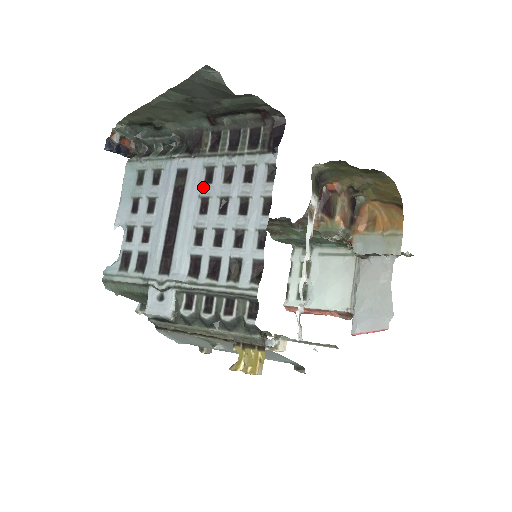
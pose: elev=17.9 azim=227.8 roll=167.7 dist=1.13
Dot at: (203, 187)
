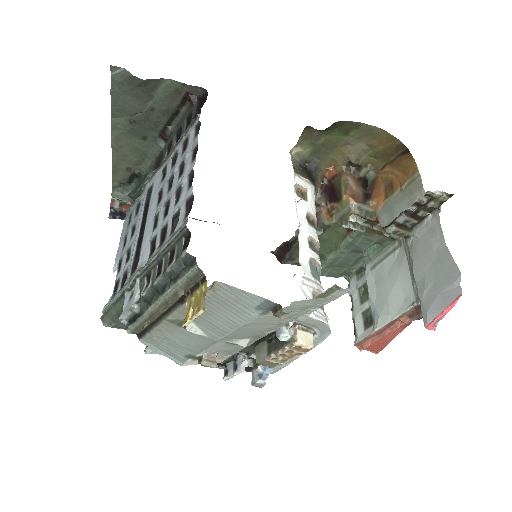
Dot at: (160, 186)
